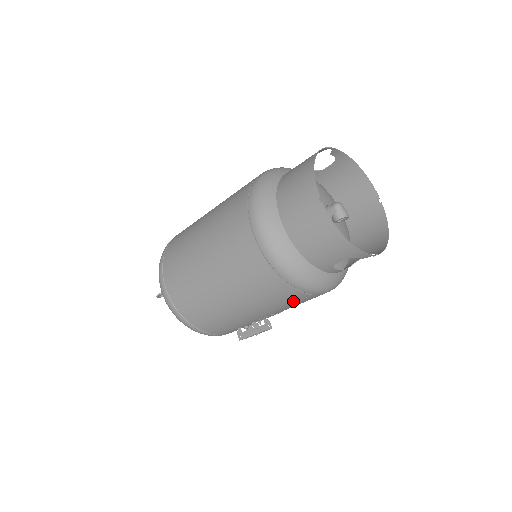
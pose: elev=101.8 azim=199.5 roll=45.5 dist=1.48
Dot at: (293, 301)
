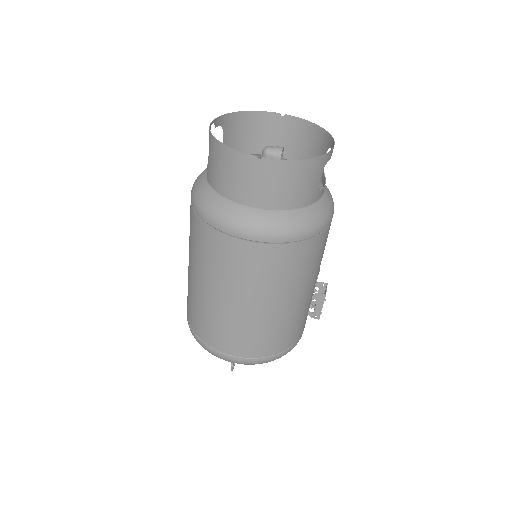
Dot at: (322, 247)
